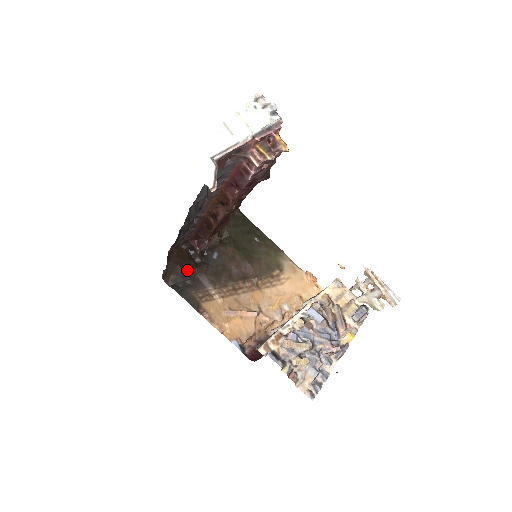
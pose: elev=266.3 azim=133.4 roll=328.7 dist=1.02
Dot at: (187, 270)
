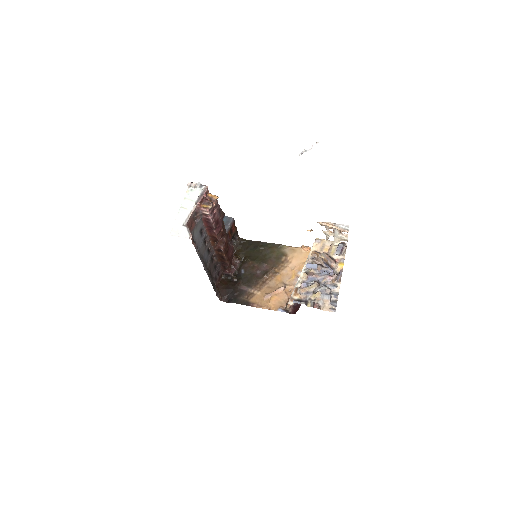
Dot at: (232, 288)
